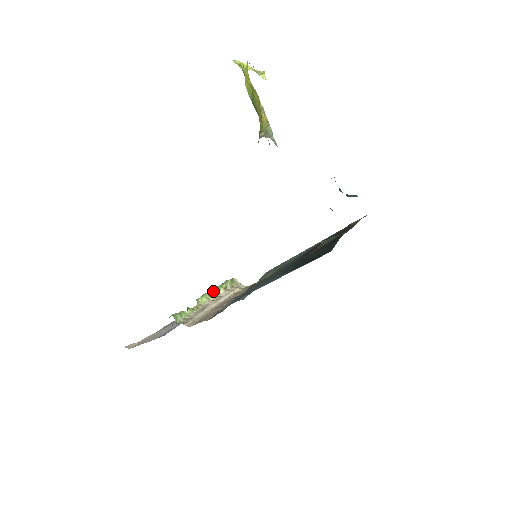
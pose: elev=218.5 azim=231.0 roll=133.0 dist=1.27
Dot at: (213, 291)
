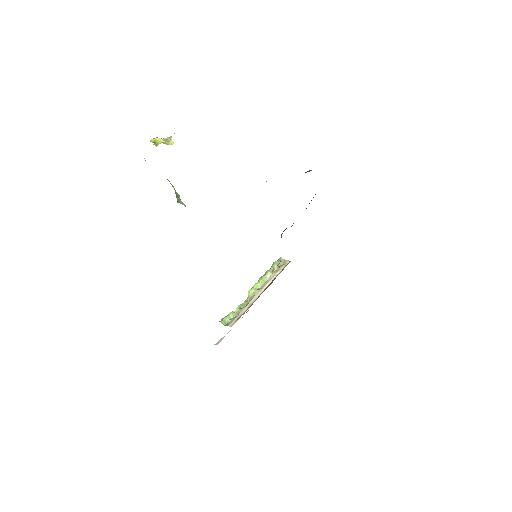
Dot at: (260, 279)
